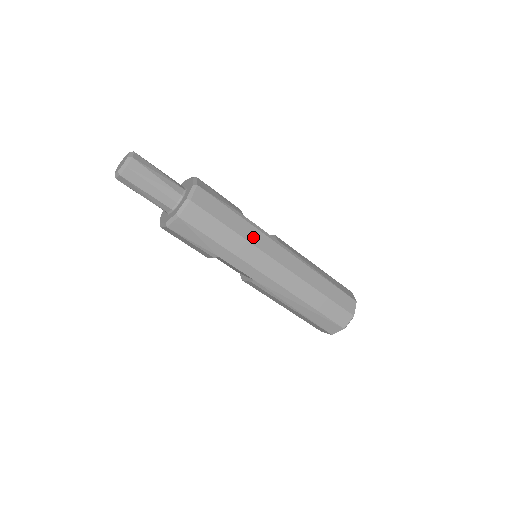
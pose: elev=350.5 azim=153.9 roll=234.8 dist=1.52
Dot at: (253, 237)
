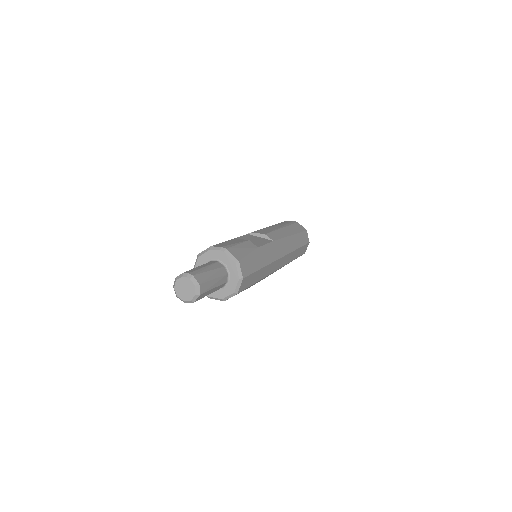
Dot at: (268, 258)
